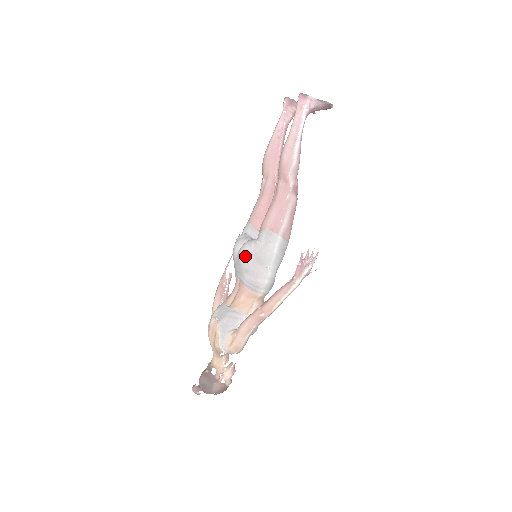
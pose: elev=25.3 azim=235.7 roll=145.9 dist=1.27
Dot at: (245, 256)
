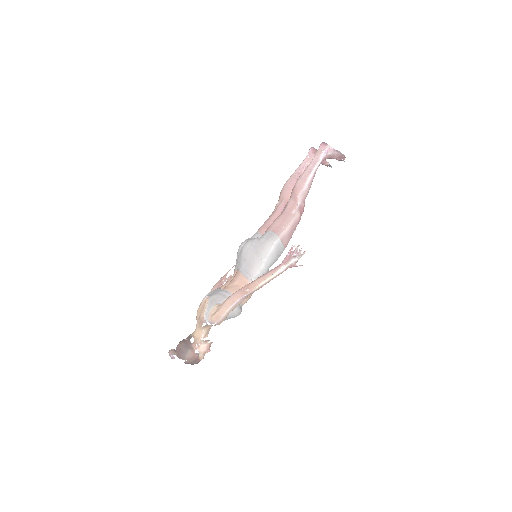
Dot at: (247, 247)
